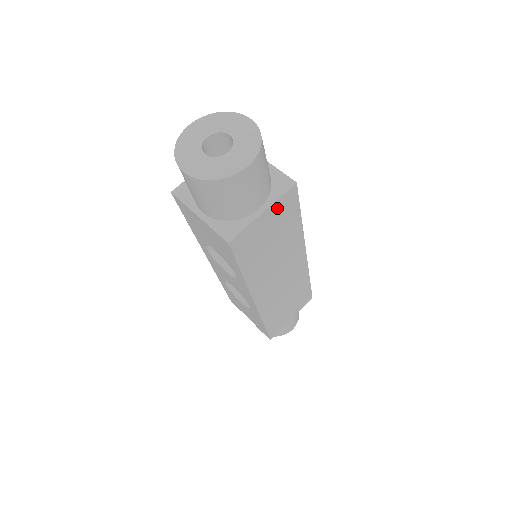
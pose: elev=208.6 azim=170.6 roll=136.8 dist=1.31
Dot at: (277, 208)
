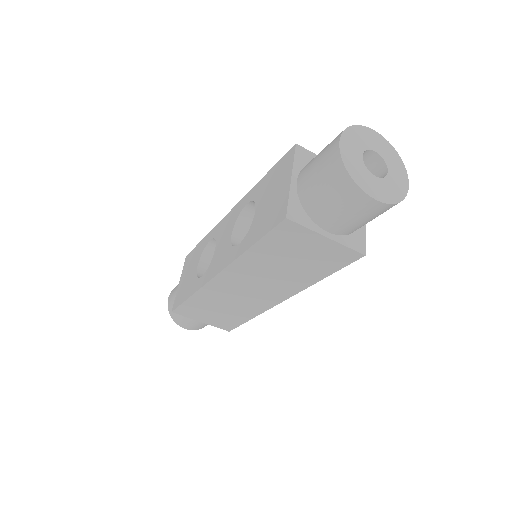
Dot at: (333, 249)
